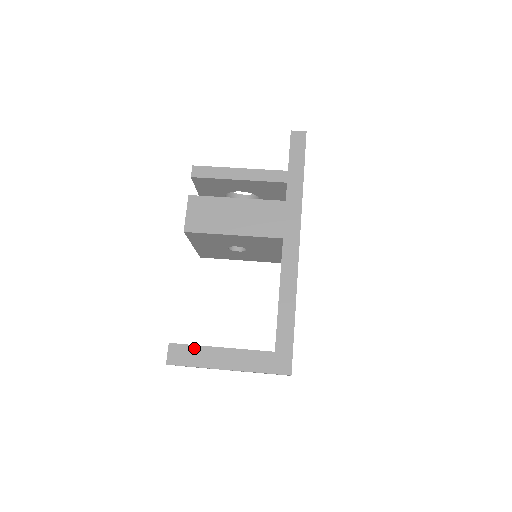
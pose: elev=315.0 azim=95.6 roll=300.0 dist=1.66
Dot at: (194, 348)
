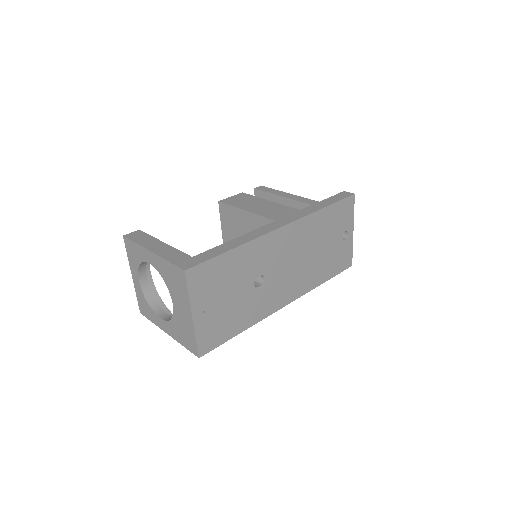
Dot at: (149, 236)
